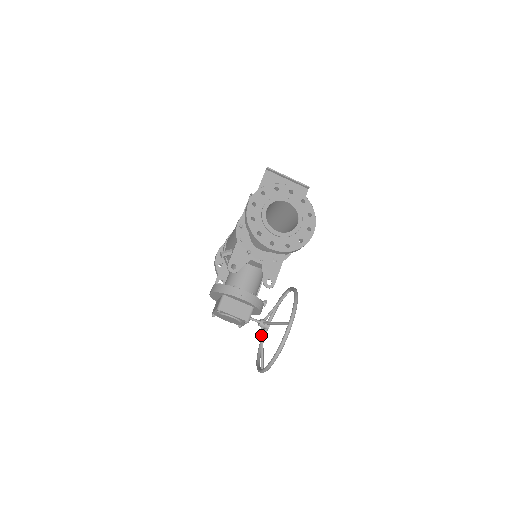
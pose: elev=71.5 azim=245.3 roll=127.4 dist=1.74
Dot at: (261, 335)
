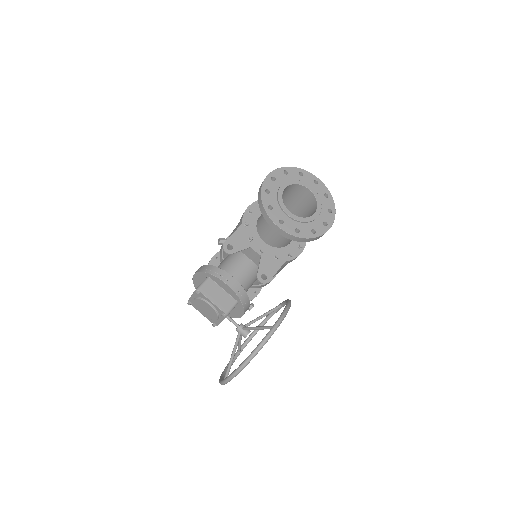
Dot at: (236, 341)
